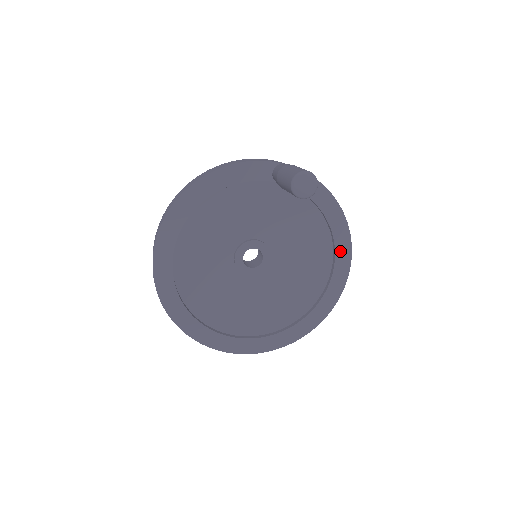
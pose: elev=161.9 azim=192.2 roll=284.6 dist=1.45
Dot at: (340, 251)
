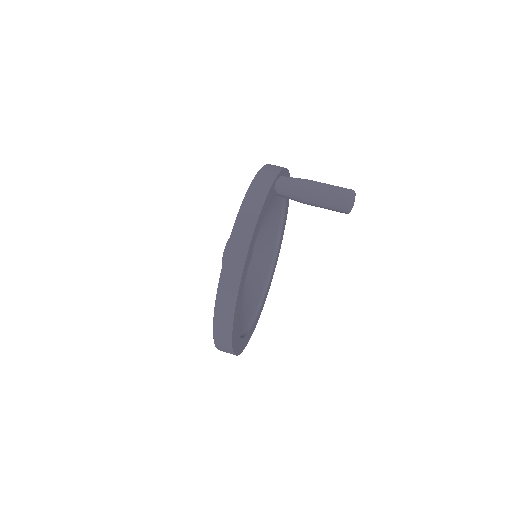
Dot at: occluded
